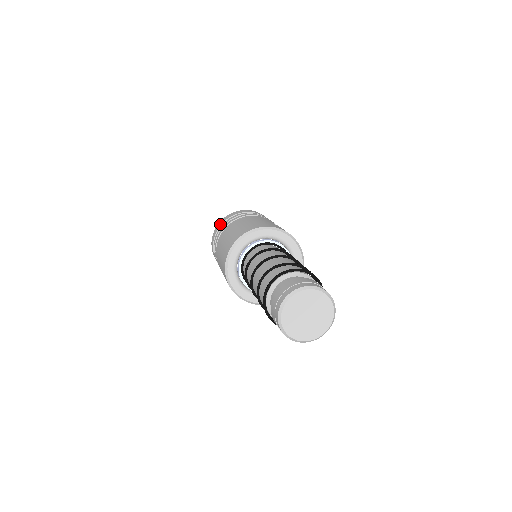
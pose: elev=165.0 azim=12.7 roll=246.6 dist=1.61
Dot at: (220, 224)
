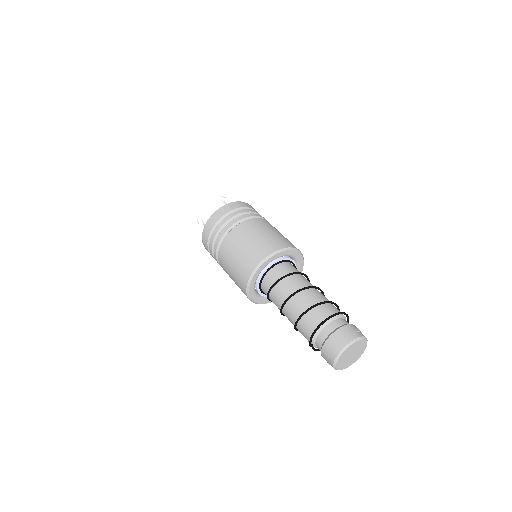
Dot at: (223, 213)
